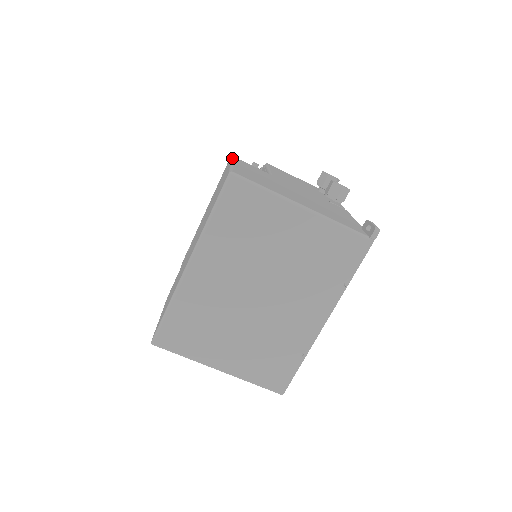
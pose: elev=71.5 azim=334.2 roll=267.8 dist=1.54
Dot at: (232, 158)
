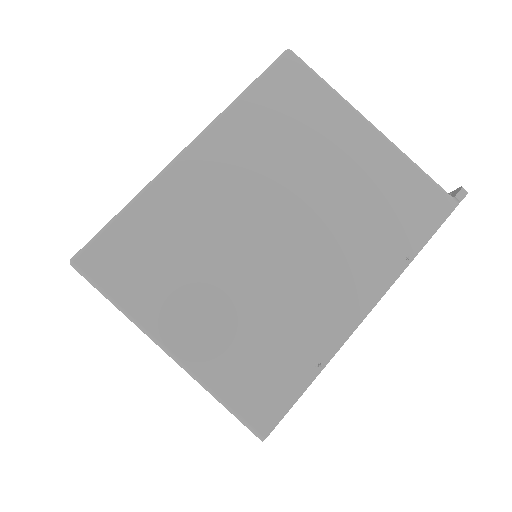
Dot at: occluded
